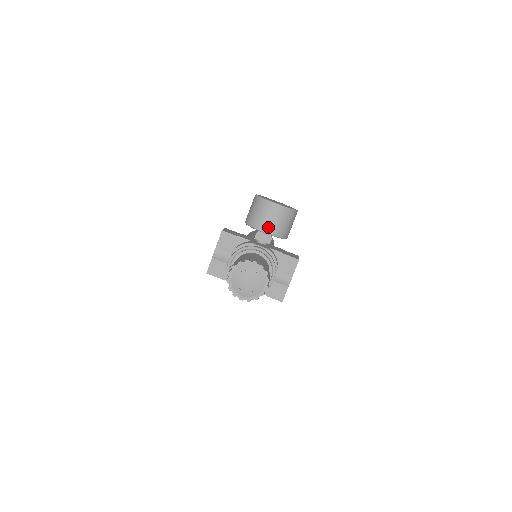
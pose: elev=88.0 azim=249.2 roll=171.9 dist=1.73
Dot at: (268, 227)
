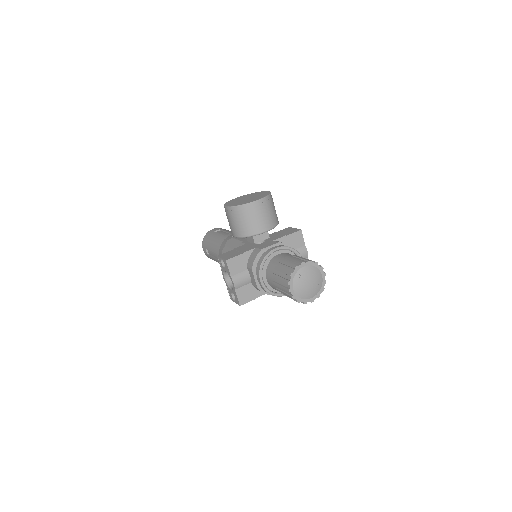
Dot at: (265, 225)
